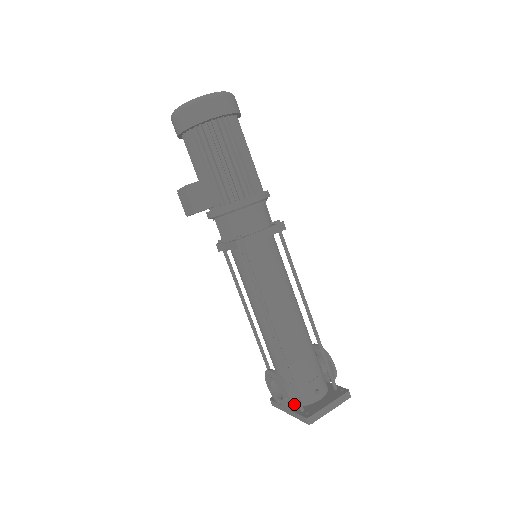
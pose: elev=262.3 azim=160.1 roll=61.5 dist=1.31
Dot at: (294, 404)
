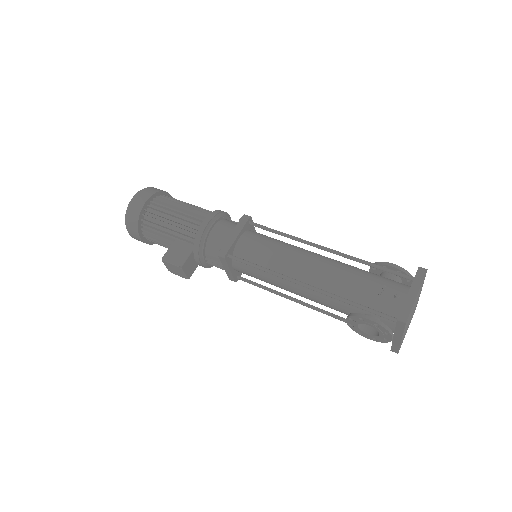
Dot at: (393, 326)
